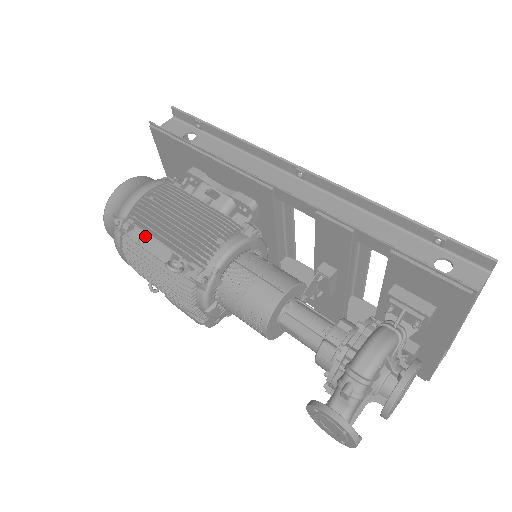
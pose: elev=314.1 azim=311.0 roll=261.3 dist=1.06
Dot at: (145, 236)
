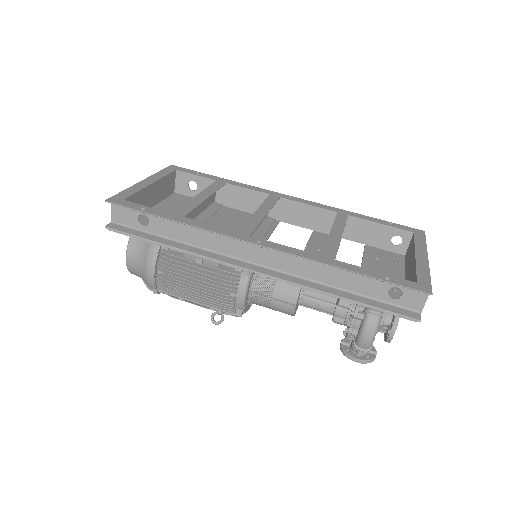
Dot at: occluded
